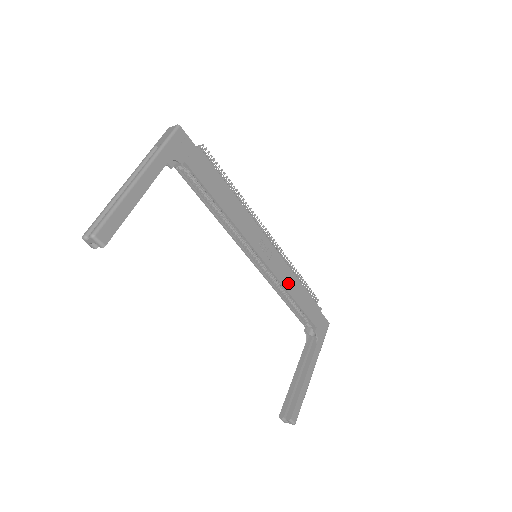
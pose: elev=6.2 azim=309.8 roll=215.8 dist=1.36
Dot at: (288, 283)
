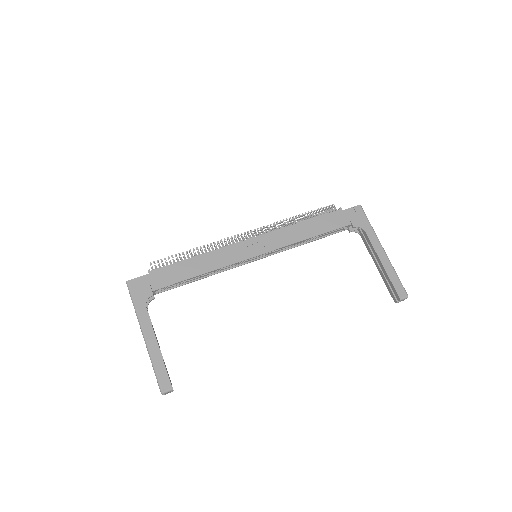
Dot at: (295, 237)
